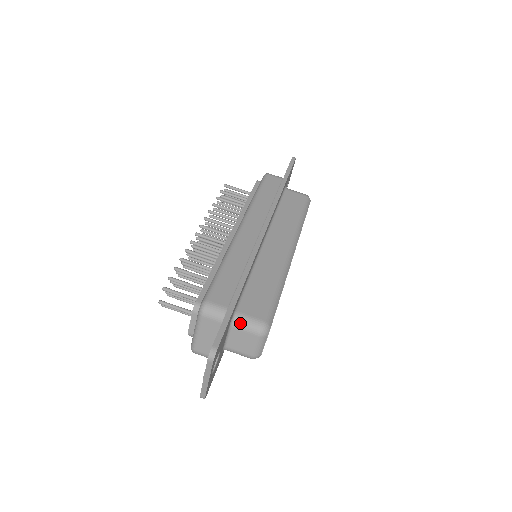
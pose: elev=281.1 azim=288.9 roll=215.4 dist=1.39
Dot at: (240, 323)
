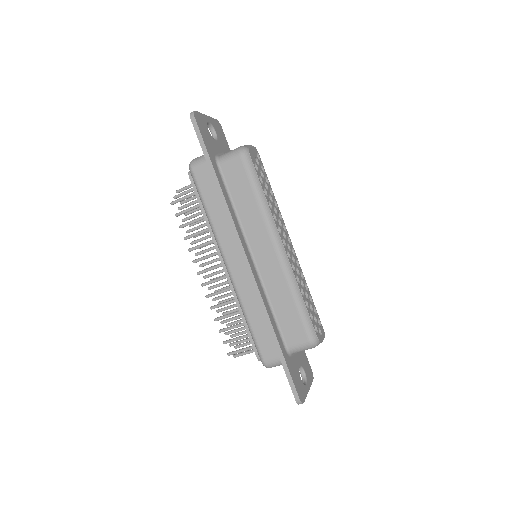
Dot at: (296, 351)
